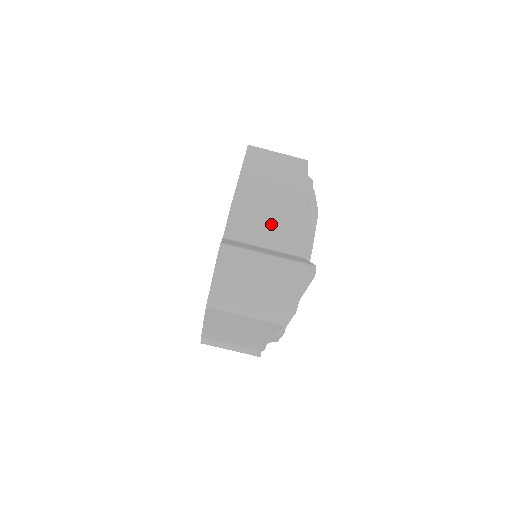
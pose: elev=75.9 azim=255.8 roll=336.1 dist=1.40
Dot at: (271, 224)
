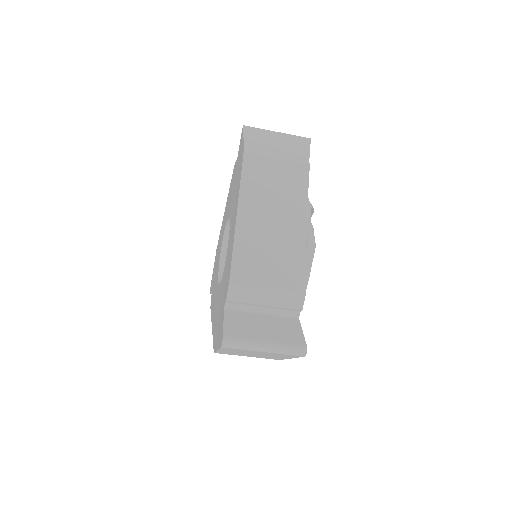
Dot at: (268, 294)
